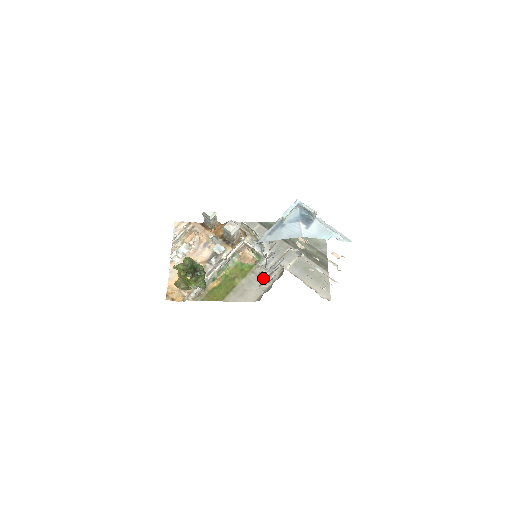
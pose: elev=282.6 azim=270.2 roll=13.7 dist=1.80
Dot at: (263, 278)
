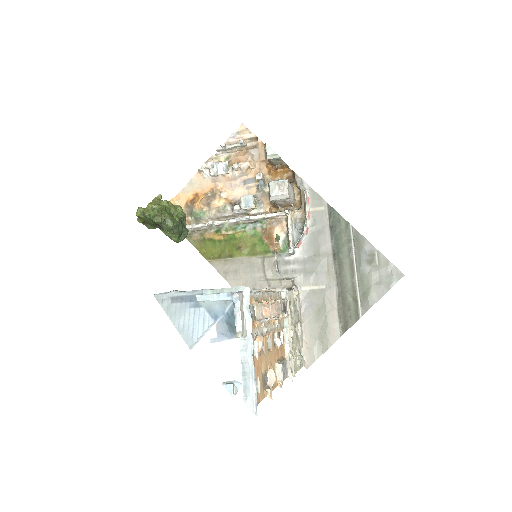
Dot at: (267, 275)
